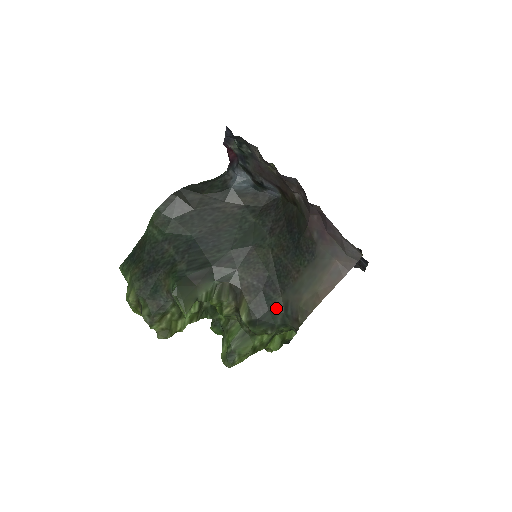
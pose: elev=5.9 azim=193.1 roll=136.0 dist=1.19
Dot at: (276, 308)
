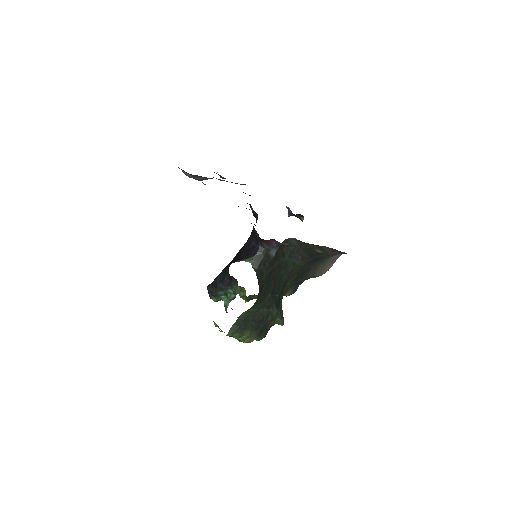
Dot at: (302, 282)
